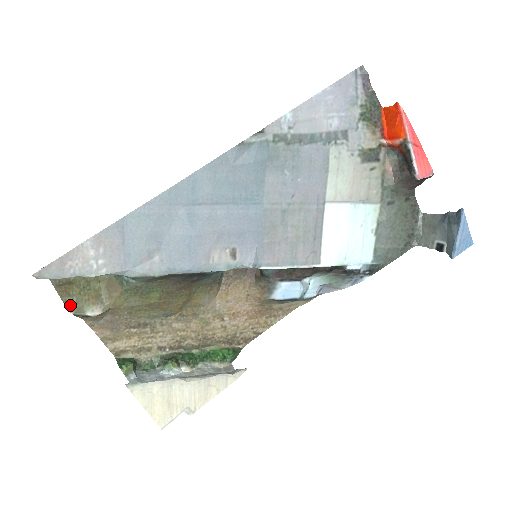
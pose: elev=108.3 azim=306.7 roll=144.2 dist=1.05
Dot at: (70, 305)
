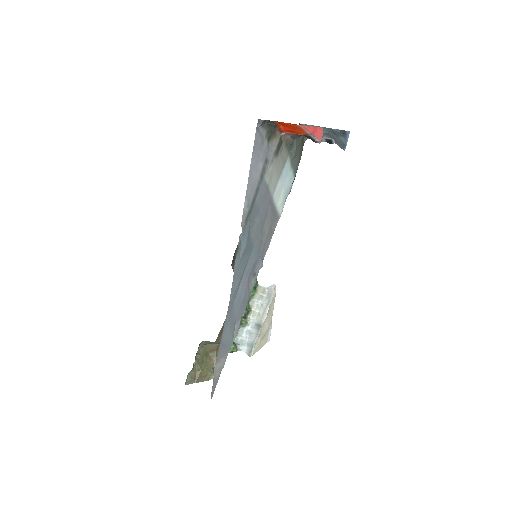
Dot at: (211, 377)
